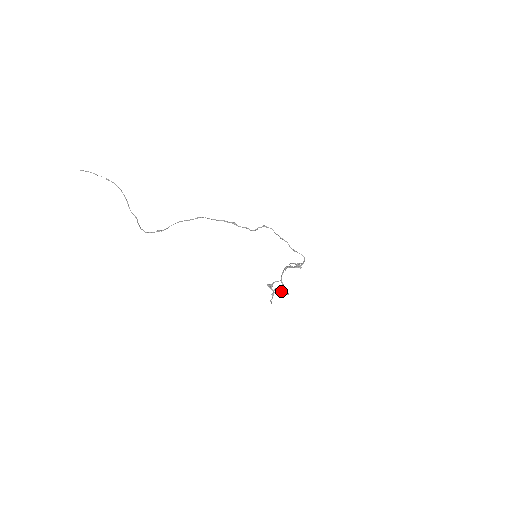
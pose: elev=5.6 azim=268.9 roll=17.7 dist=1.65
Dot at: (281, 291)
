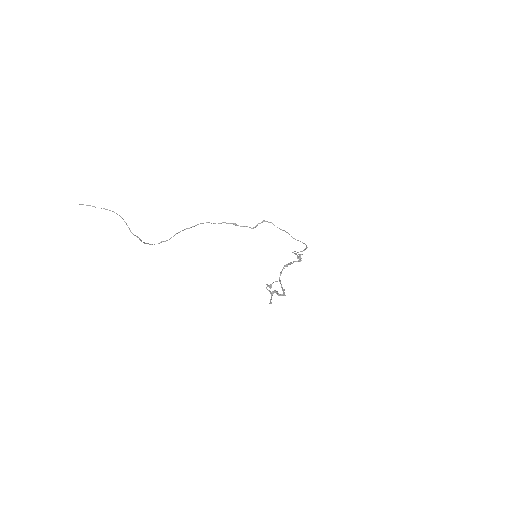
Dot at: (278, 295)
